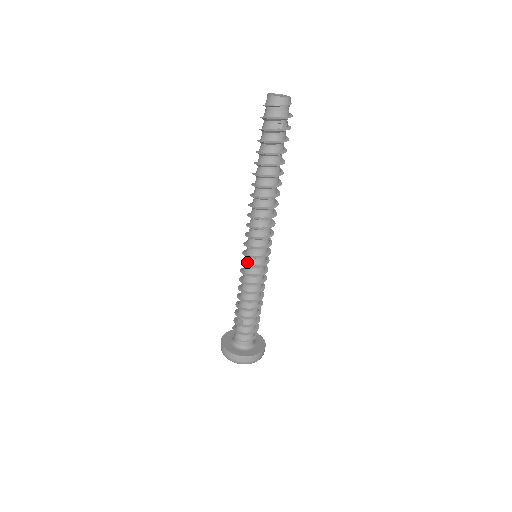
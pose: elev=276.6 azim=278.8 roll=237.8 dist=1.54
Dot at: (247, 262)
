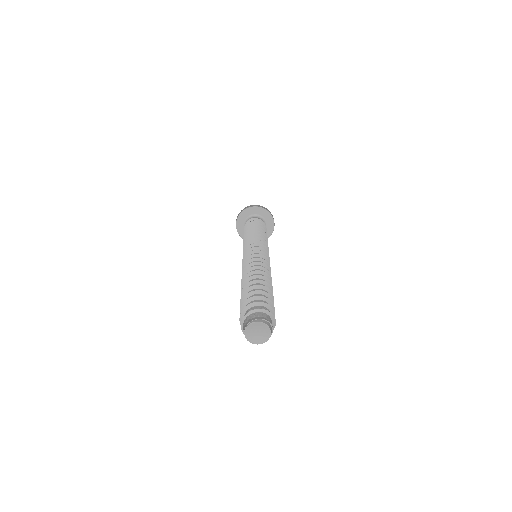
Dot at: occluded
